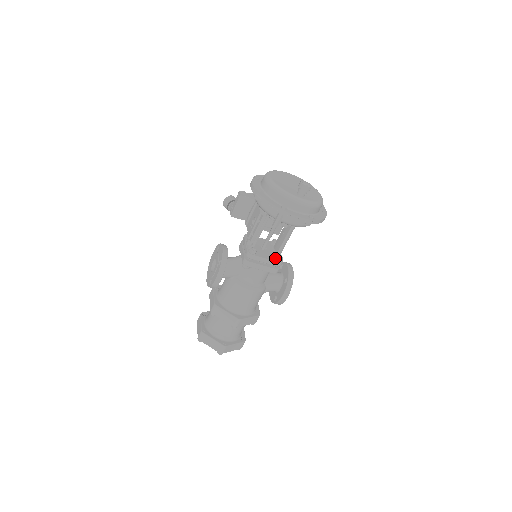
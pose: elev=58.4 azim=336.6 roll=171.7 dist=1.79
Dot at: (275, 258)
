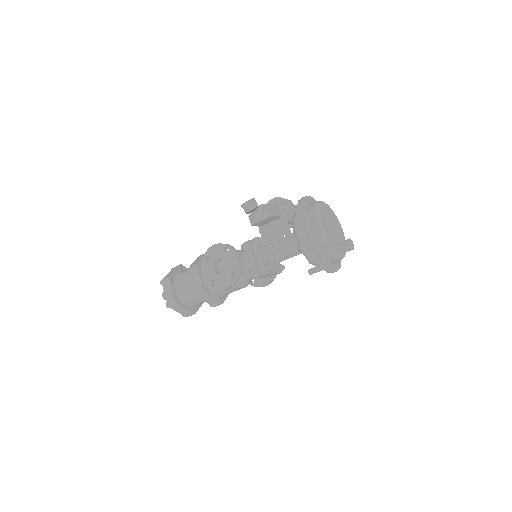
Dot at: (278, 268)
